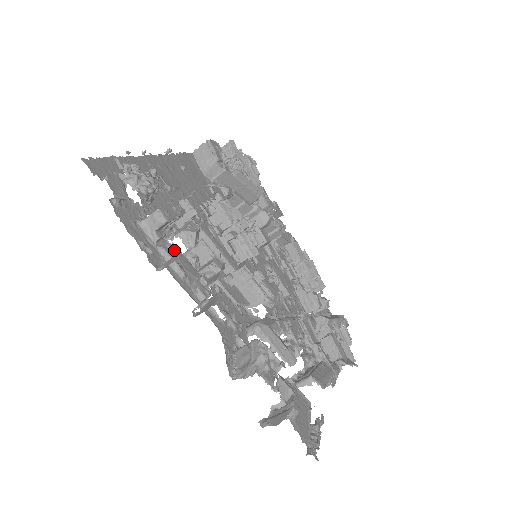
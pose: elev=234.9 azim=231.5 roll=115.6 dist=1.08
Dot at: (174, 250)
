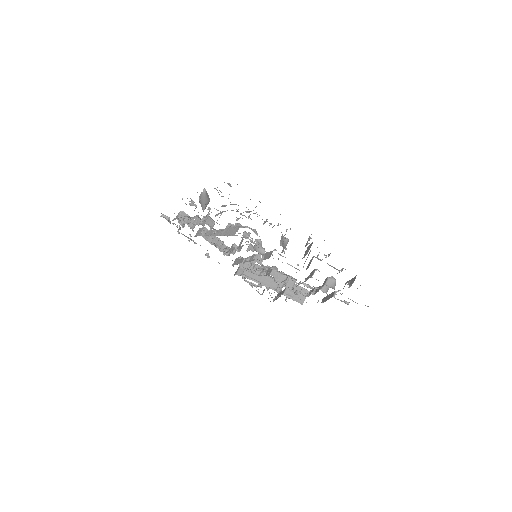
Dot at: occluded
